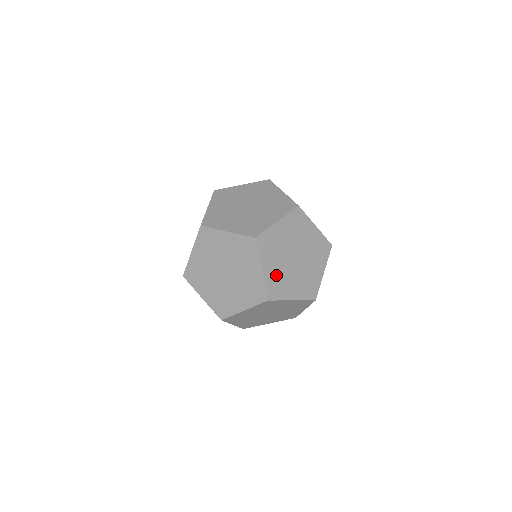
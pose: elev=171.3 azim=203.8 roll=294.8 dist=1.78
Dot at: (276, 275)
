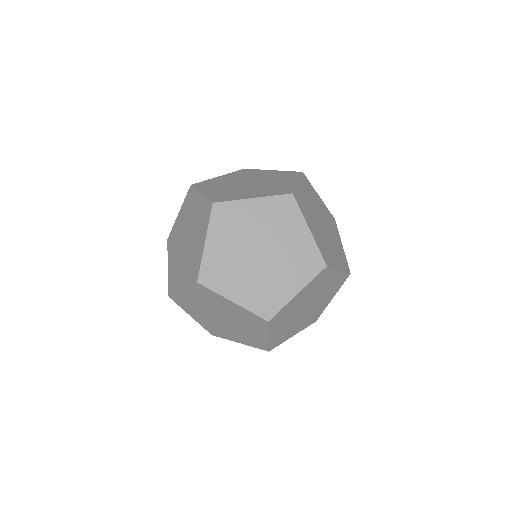
Dot at: (282, 331)
